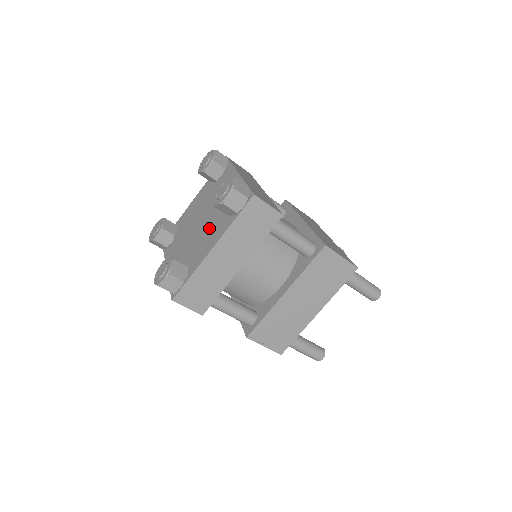
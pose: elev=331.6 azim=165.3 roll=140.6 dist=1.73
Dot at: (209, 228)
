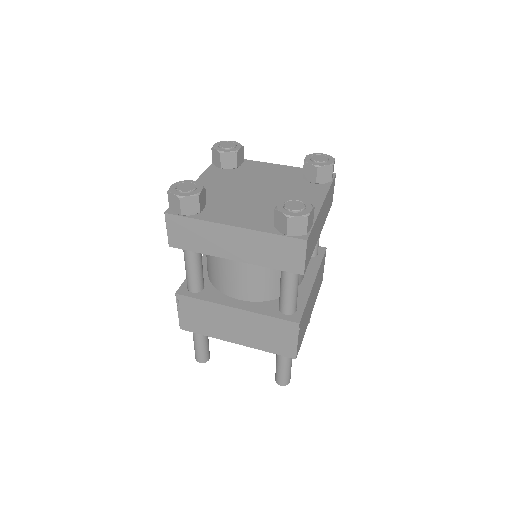
Dot at: (288, 192)
